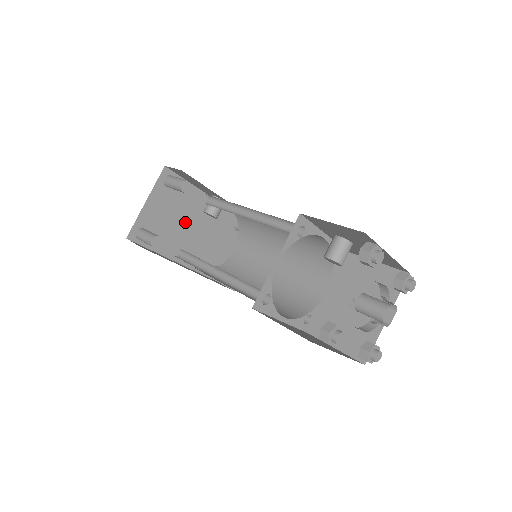
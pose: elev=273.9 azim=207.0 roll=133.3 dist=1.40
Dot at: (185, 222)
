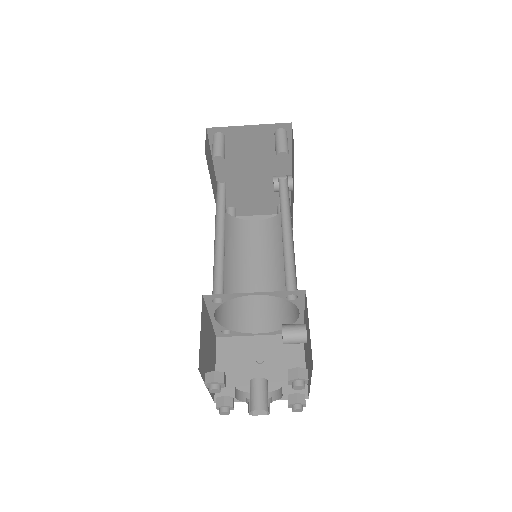
Dot at: (255, 165)
